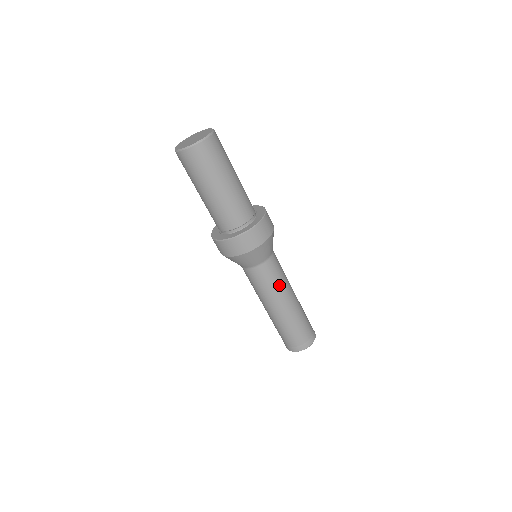
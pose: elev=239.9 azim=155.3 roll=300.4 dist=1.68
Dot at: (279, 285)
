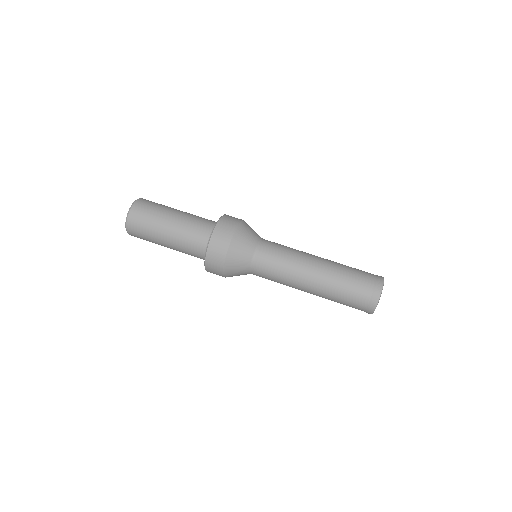
Dot at: (293, 250)
